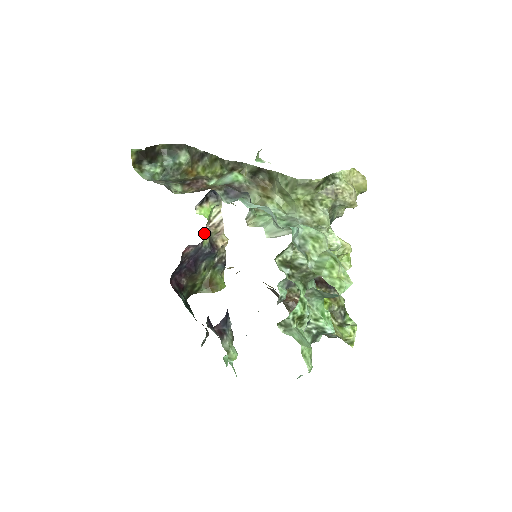
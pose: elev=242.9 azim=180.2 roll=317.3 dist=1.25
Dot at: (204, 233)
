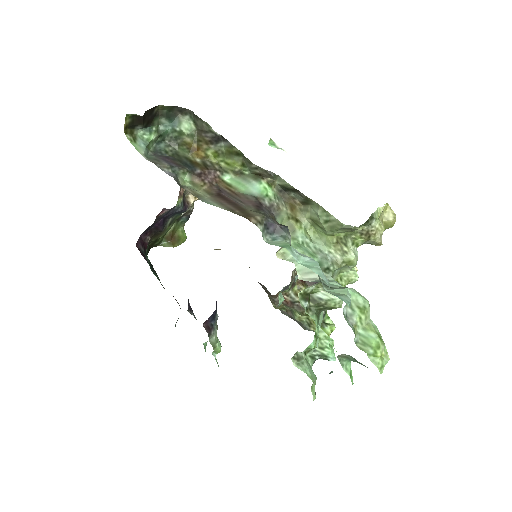
Dot at: (179, 192)
